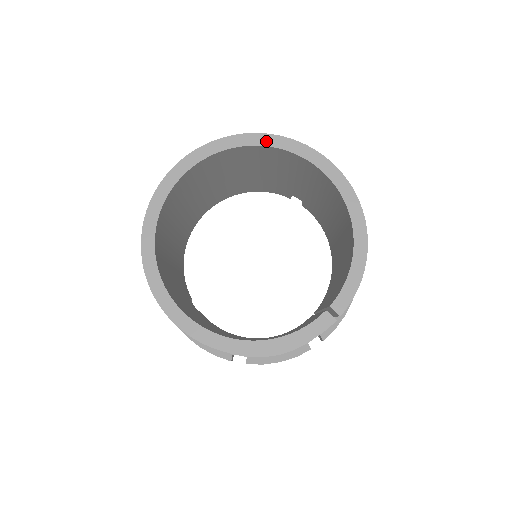
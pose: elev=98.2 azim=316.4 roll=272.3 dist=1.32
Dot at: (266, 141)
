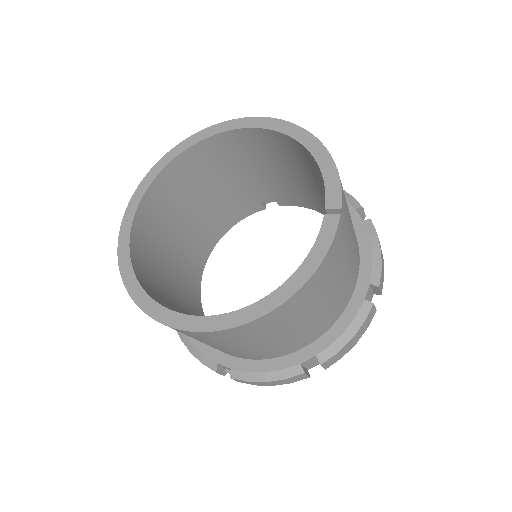
Dot at: (186, 145)
